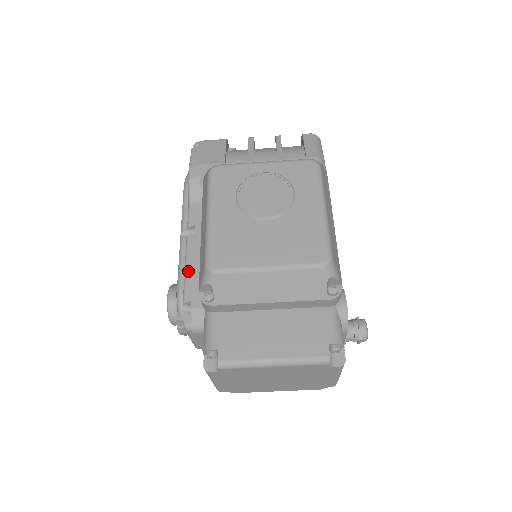
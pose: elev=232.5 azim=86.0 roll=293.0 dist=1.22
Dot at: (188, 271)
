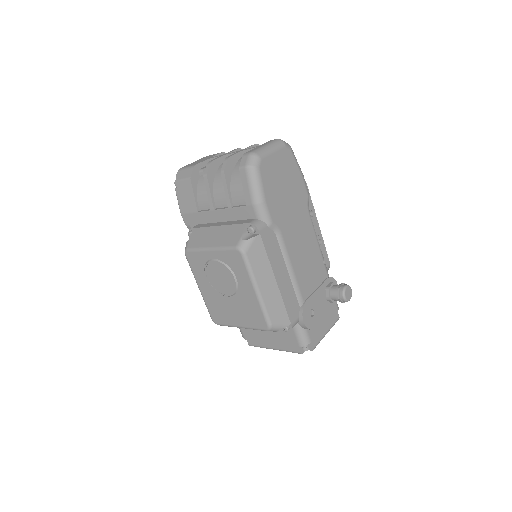
Dot at: occluded
